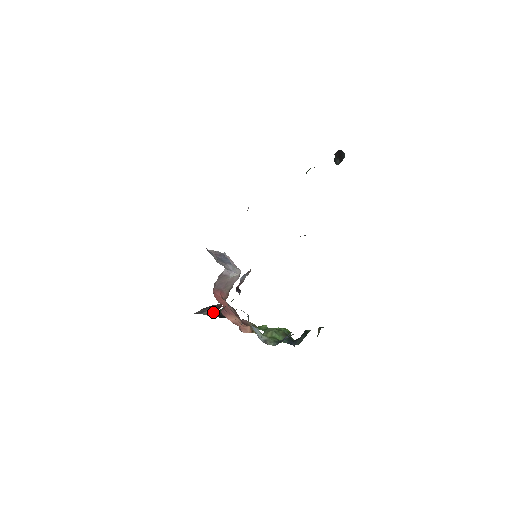
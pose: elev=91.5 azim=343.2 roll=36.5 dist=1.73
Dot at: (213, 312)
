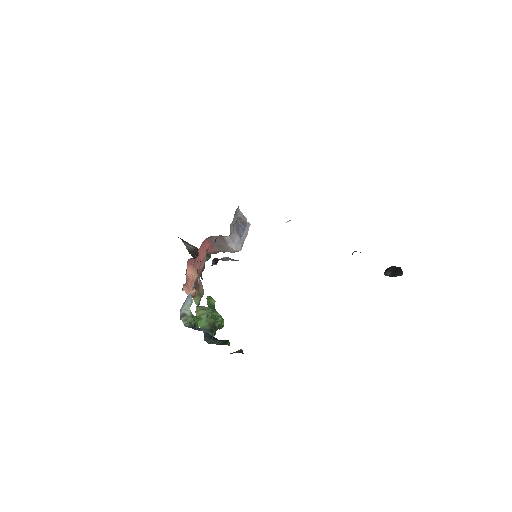
Dot at: (193, 250)
